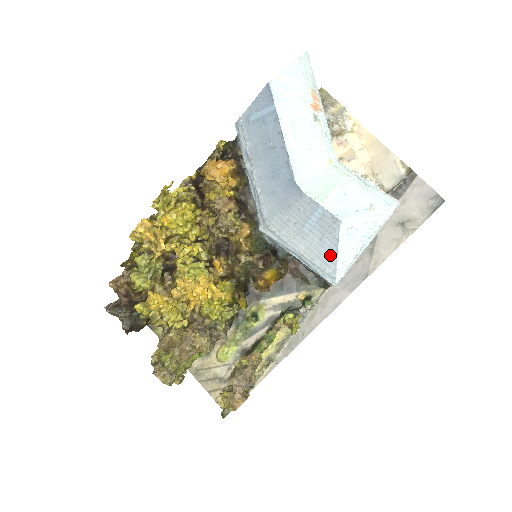
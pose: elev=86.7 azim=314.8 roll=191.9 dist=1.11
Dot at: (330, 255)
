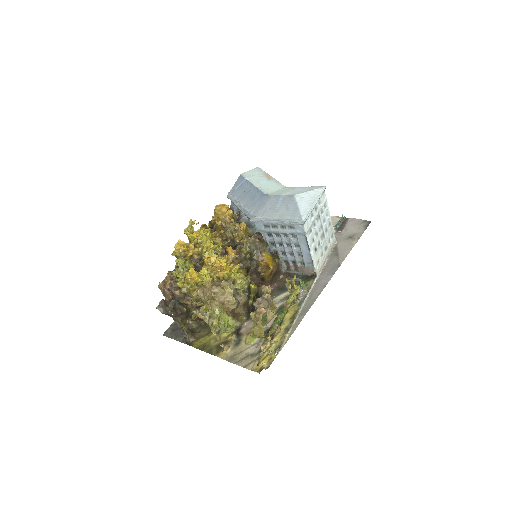
Dot at: (295, 211)
